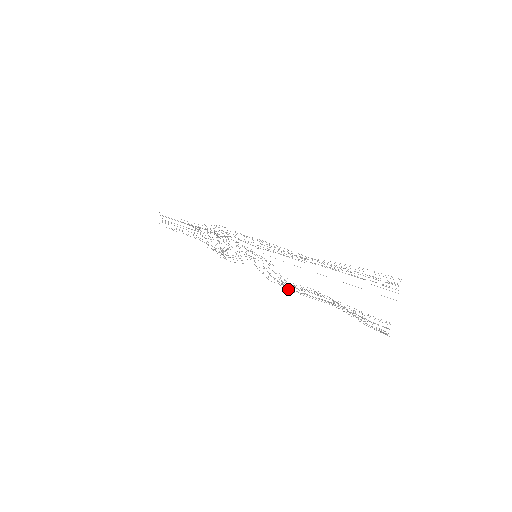
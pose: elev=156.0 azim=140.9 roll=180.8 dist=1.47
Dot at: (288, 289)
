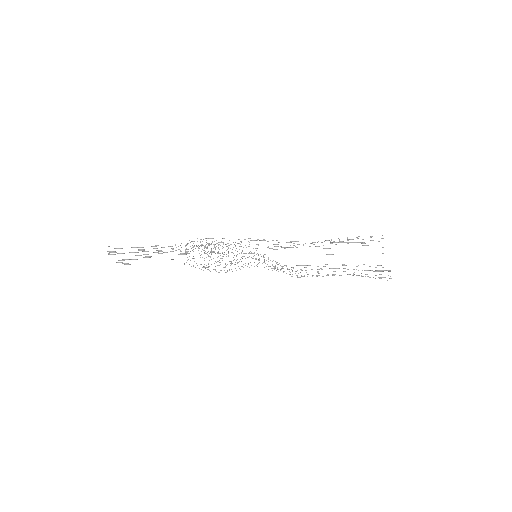
Dot at: occluded
